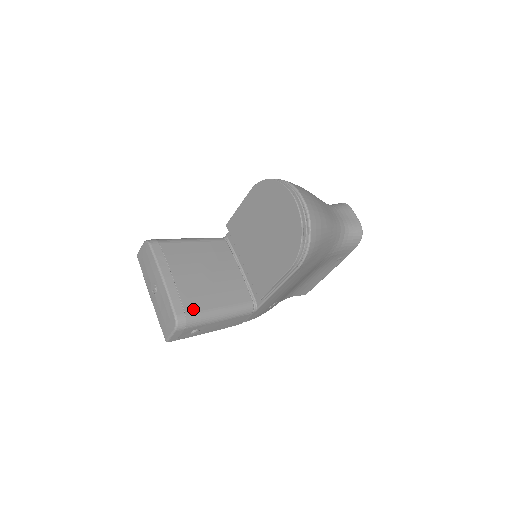
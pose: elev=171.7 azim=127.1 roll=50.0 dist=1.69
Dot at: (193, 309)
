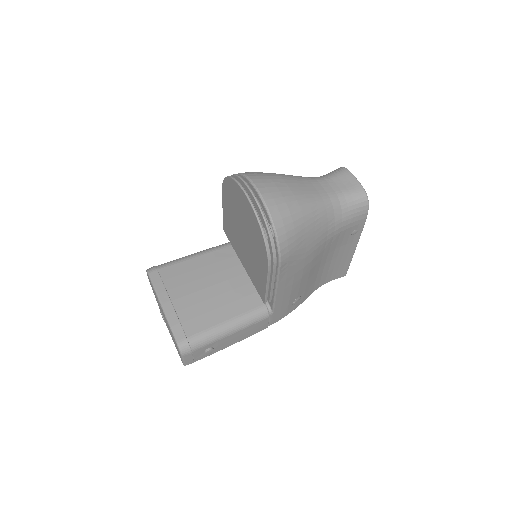
Dot at: (195, 330)
